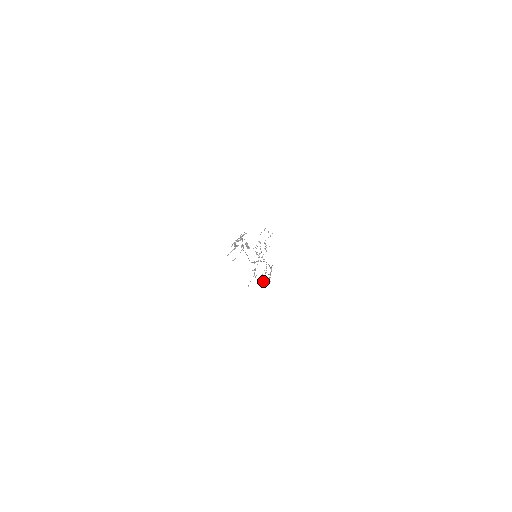
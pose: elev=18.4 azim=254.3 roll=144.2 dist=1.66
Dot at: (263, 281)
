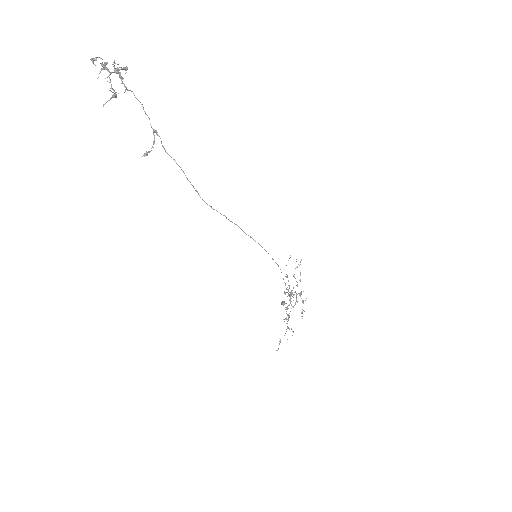
Dot at: (288, 314)
